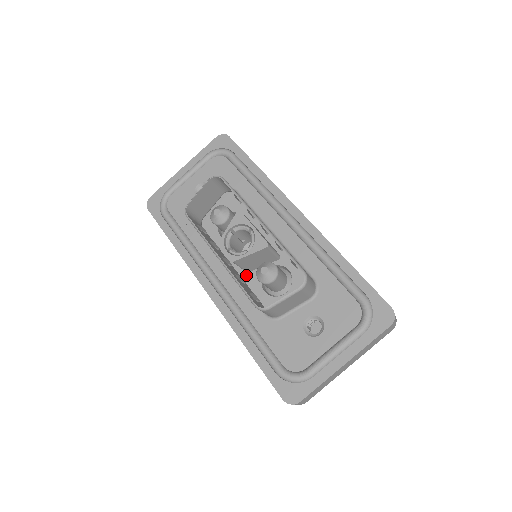
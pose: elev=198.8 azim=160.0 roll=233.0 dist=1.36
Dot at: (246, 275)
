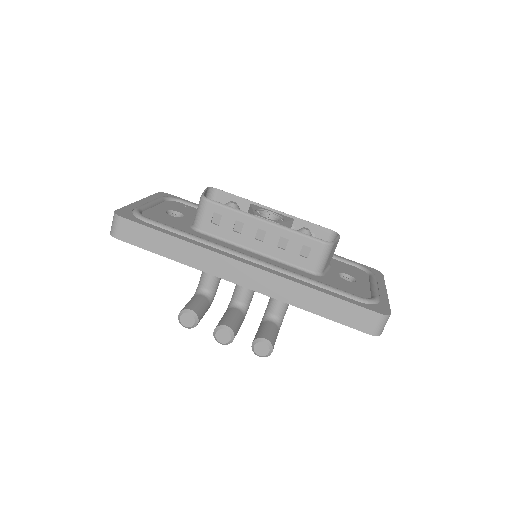
Dot at: occluded
